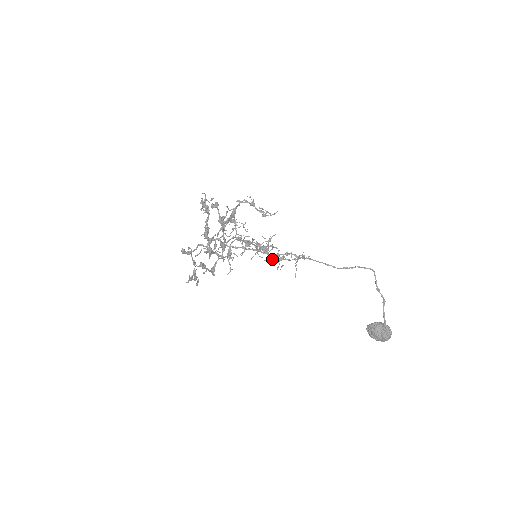
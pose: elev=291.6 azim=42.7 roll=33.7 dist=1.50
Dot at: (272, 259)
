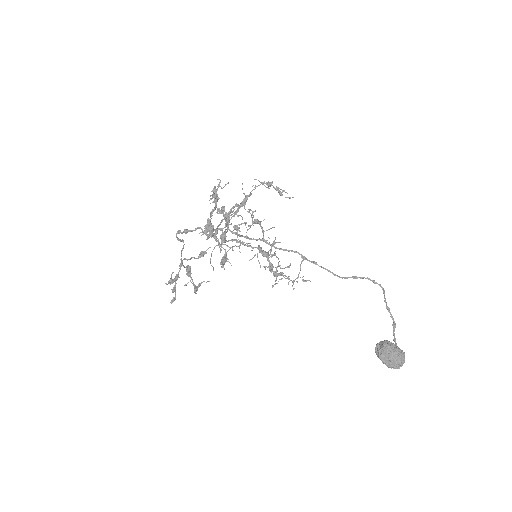
Dot at: (271, 269)
